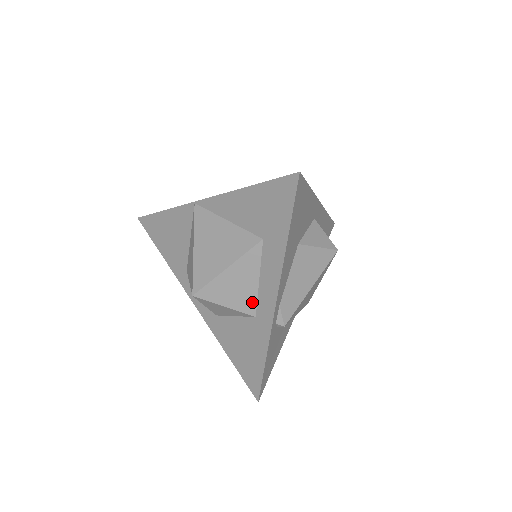
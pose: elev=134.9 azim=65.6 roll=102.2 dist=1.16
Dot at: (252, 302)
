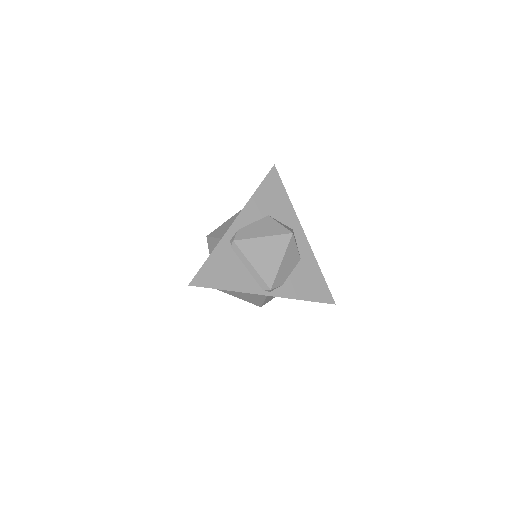
Dot at: occluded
